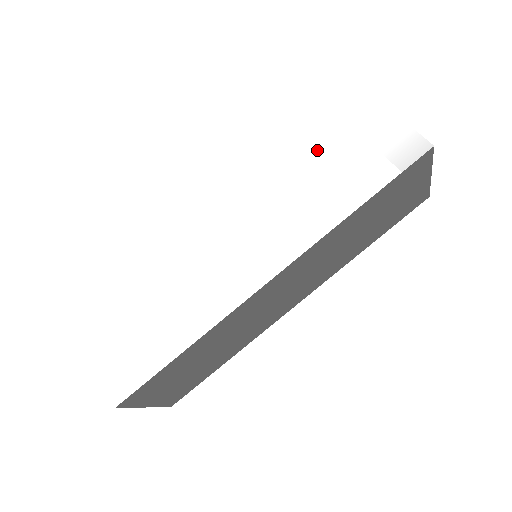
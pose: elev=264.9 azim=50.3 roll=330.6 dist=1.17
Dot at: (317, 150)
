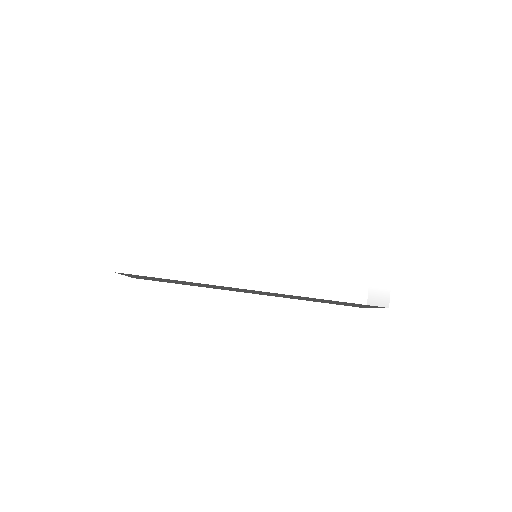
Dot at: (340, 248)
